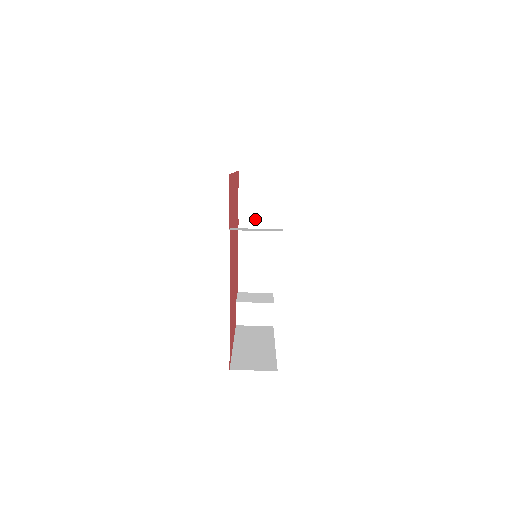
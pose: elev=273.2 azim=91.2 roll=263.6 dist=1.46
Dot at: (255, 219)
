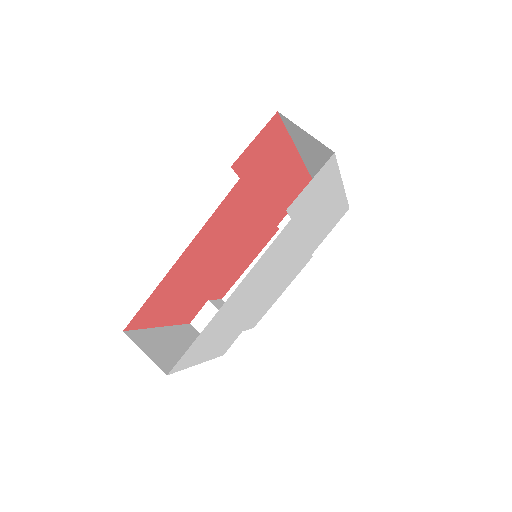
Dot at: occluded
